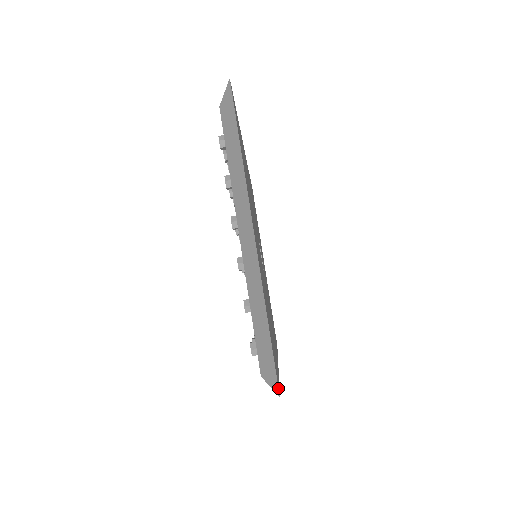
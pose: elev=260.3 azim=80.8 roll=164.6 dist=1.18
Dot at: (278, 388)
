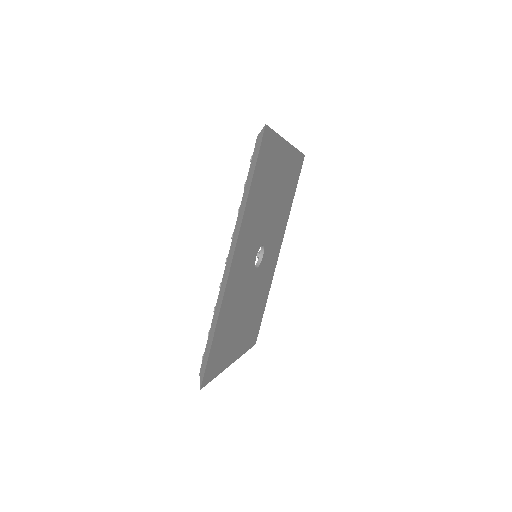
Dot at: (267, 125)
